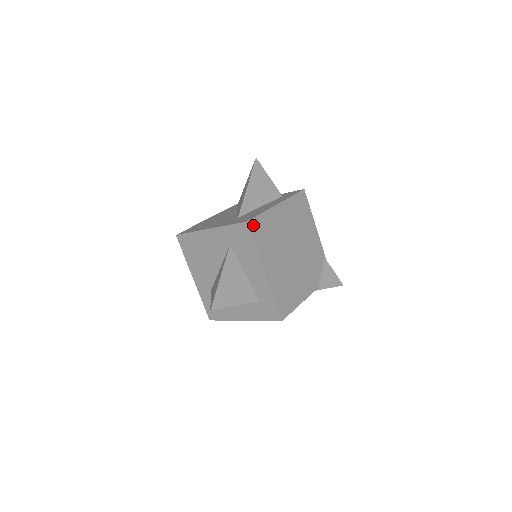
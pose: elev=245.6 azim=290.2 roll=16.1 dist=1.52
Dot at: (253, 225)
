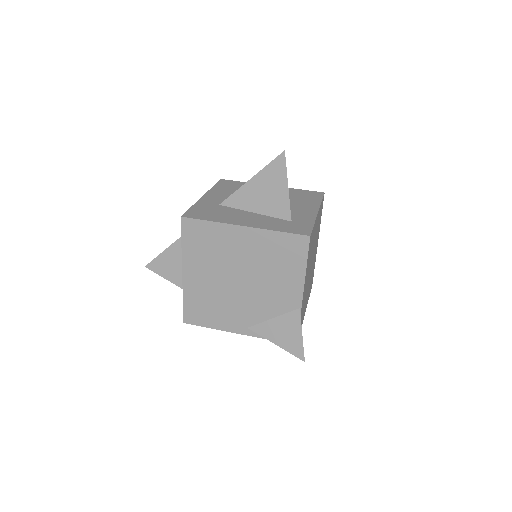
Dot at: occluded
